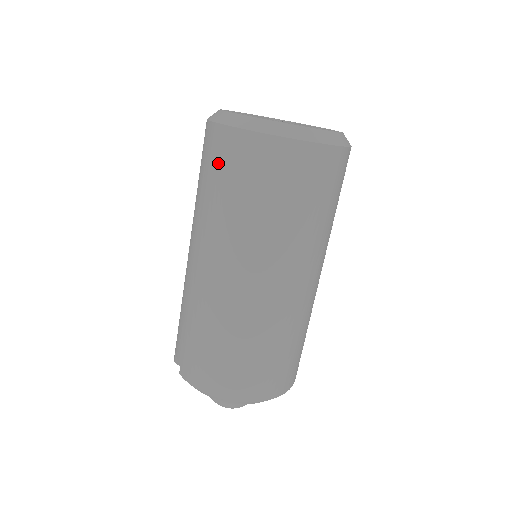
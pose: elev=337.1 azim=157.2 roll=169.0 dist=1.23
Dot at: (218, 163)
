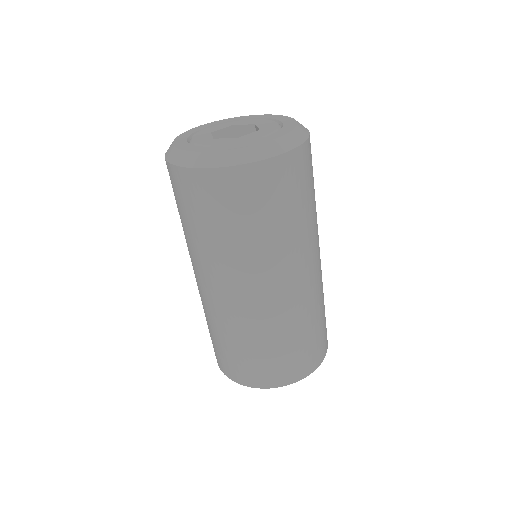
Dot at: (178, 197)
